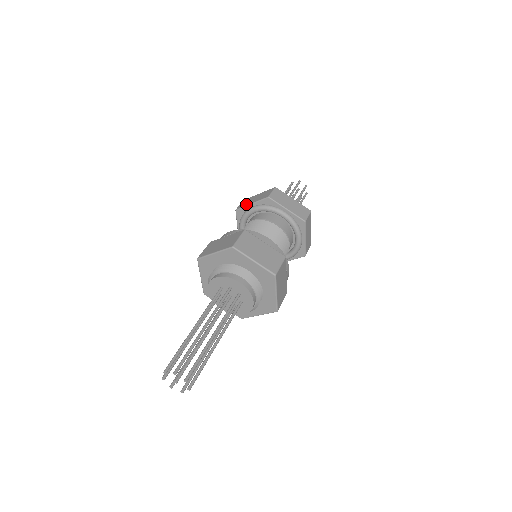
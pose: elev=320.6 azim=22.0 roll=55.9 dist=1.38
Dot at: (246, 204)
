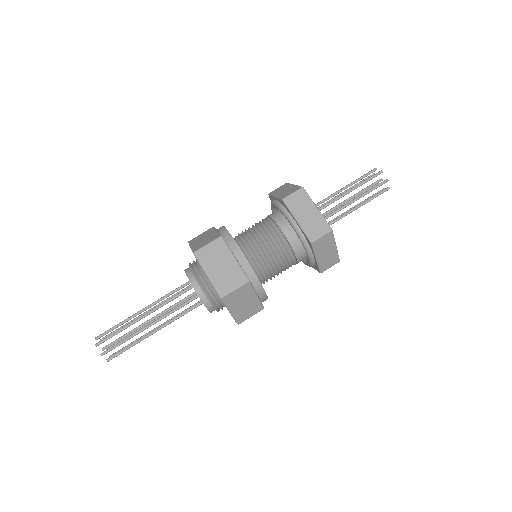
Dot at: (275, 193)
